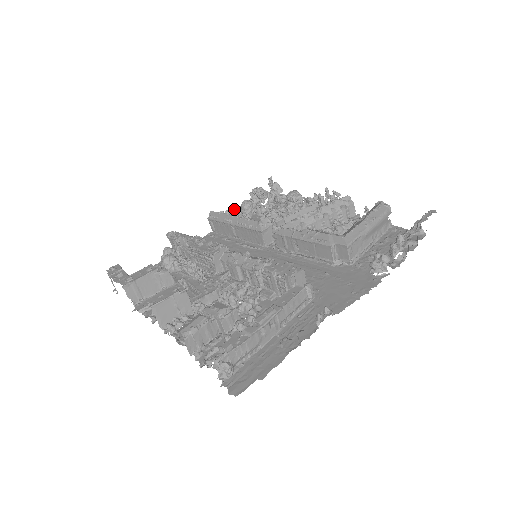
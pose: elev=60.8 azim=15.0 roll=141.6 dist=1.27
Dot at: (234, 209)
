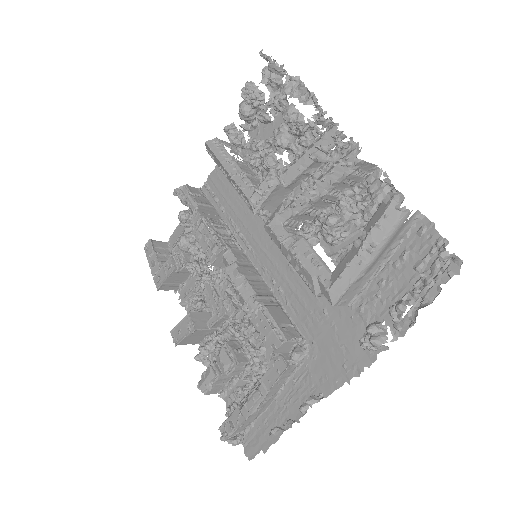
Dot at: (228, 138)
